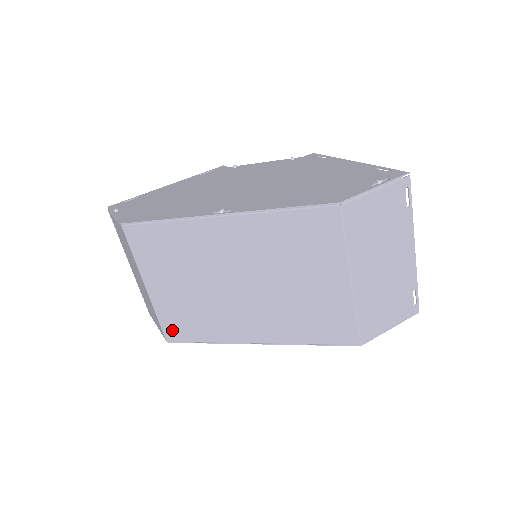
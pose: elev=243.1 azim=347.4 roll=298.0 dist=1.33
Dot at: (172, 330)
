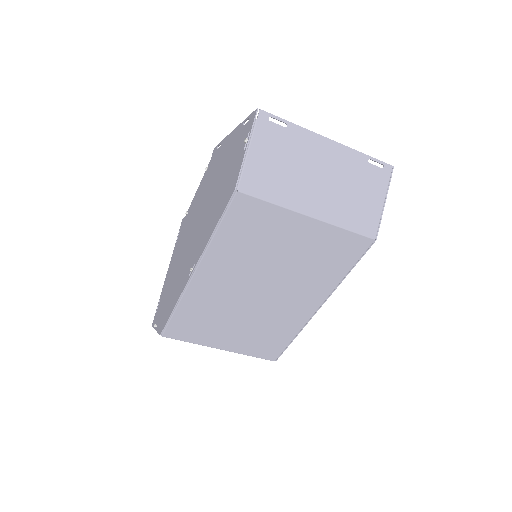
Dot at: (267, 353)
